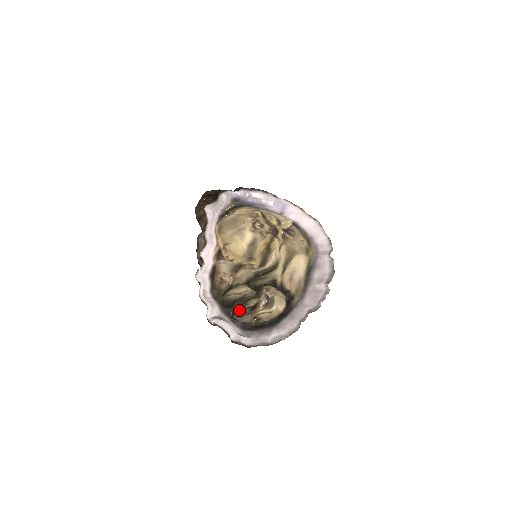
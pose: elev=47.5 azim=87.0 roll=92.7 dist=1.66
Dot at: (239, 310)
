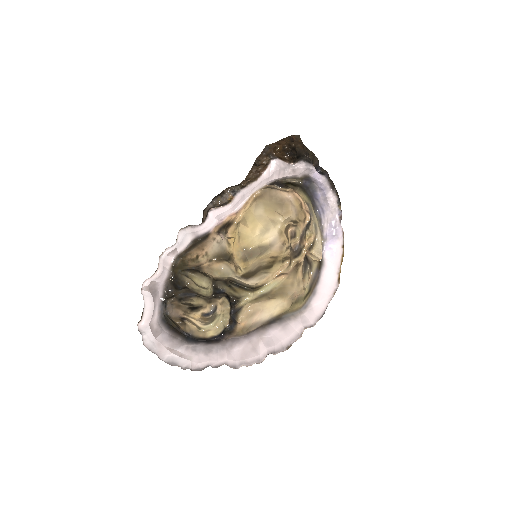
Dot at: (179, 298)
